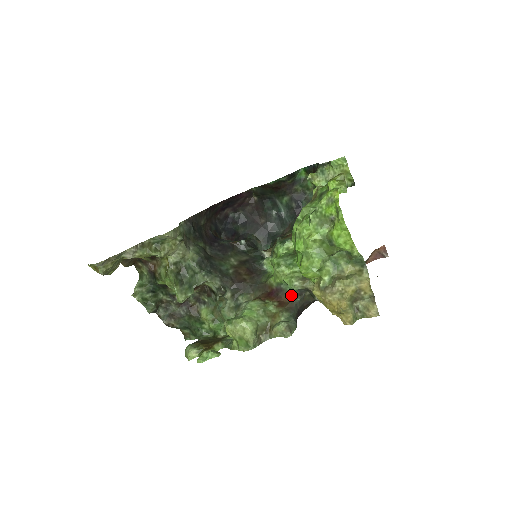
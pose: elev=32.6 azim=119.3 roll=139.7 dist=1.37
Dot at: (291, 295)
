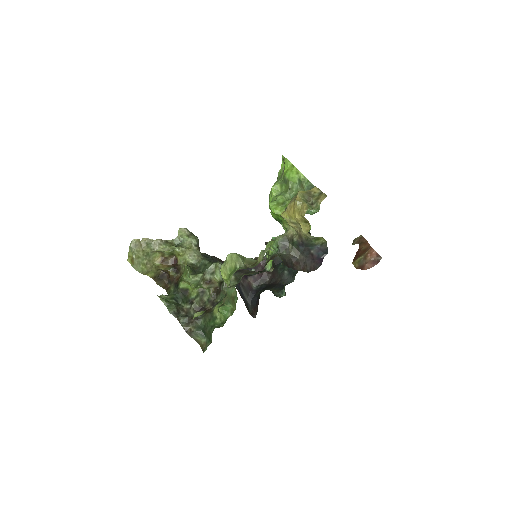
Dot at: (277, 251)
